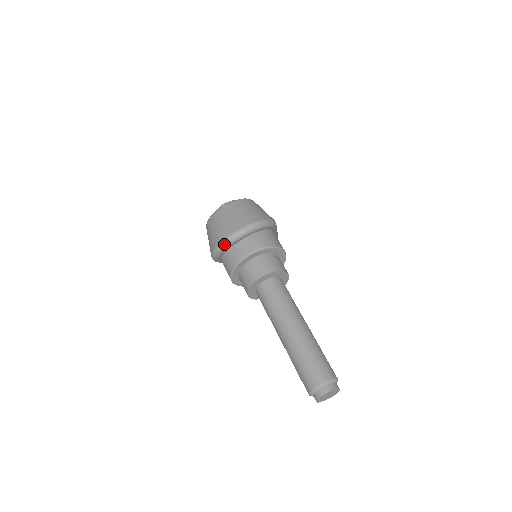
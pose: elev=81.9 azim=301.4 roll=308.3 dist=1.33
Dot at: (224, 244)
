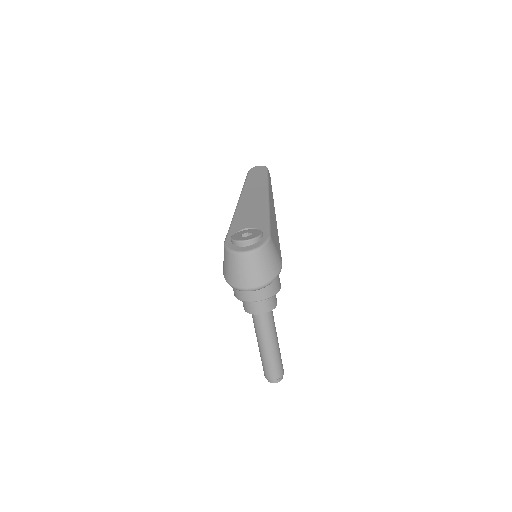
Dot at: (239, 290)
